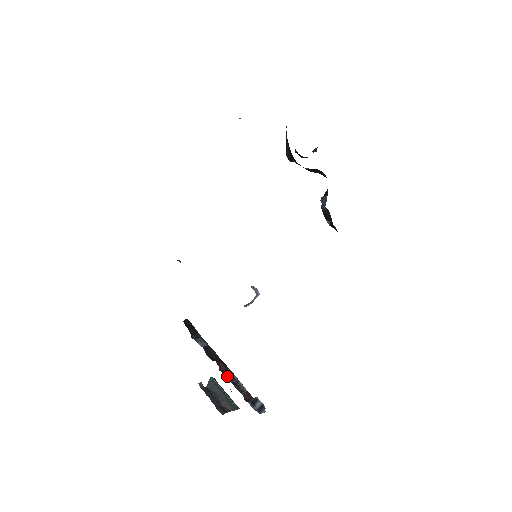
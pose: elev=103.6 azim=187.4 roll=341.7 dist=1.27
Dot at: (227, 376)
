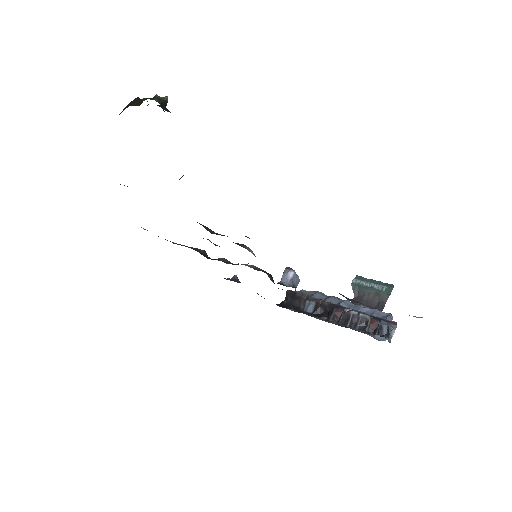
Dot at: (346, 322)
